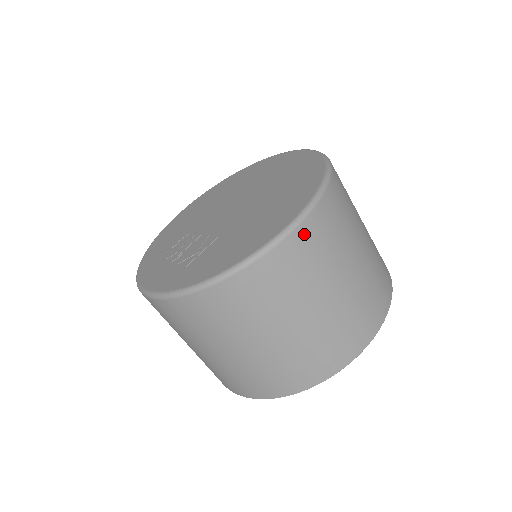
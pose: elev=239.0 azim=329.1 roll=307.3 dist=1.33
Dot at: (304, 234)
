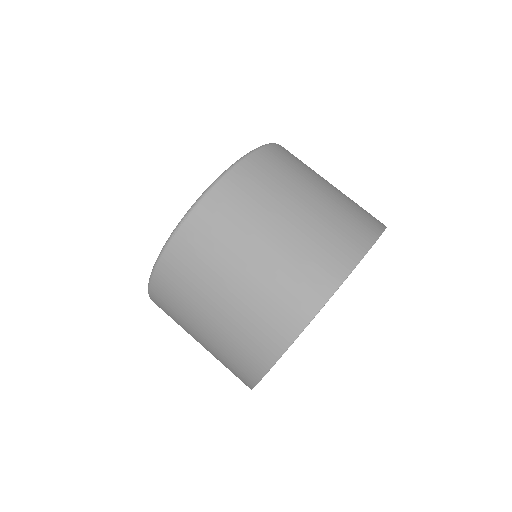
Dot at: (211, 204)
